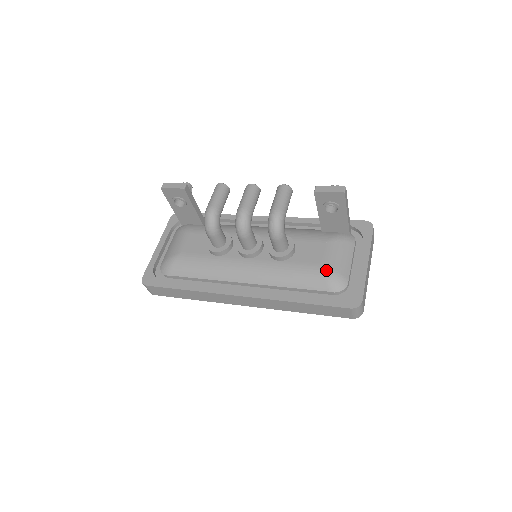
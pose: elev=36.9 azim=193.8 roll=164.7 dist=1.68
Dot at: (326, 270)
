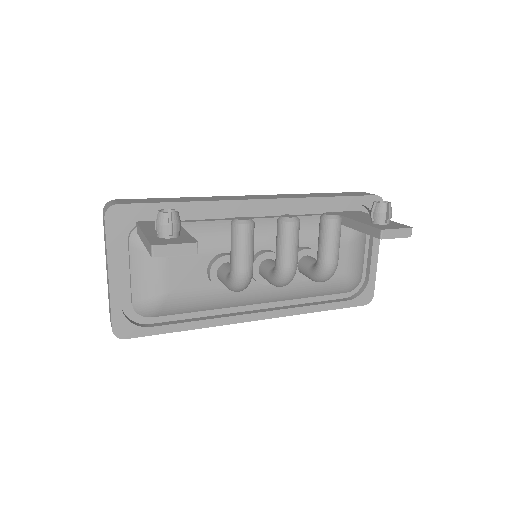
Dot at: (349, 279)
